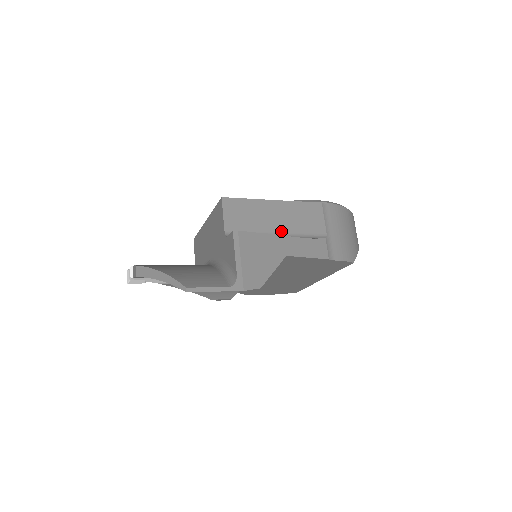
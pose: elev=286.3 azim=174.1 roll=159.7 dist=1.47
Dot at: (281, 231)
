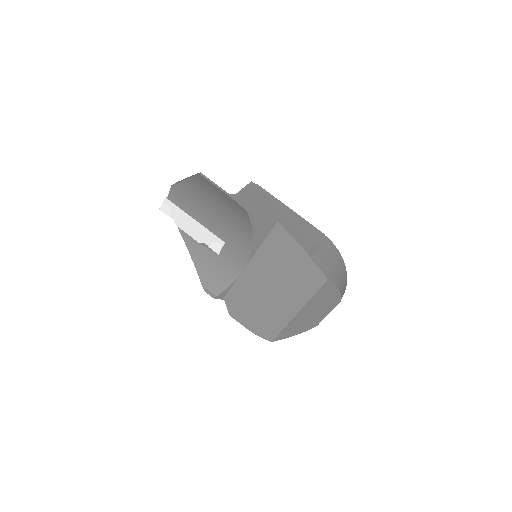
Dot at: occluded
